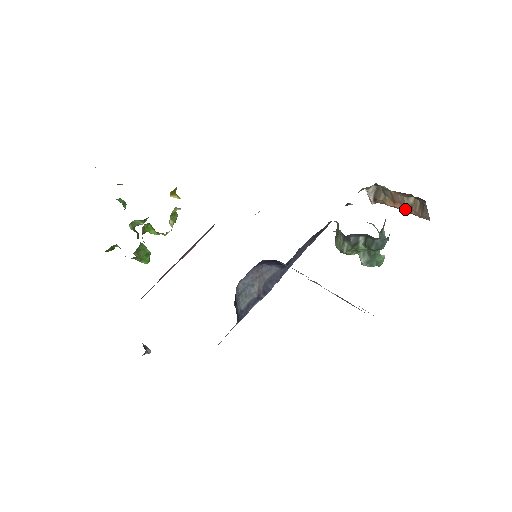
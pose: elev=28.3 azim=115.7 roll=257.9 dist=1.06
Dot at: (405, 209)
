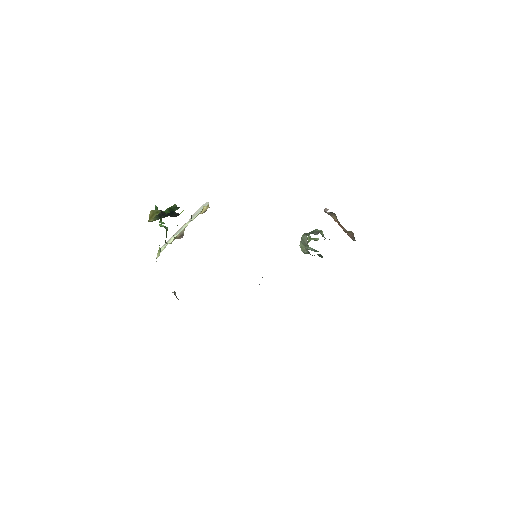
Dot at: (343, 229)
